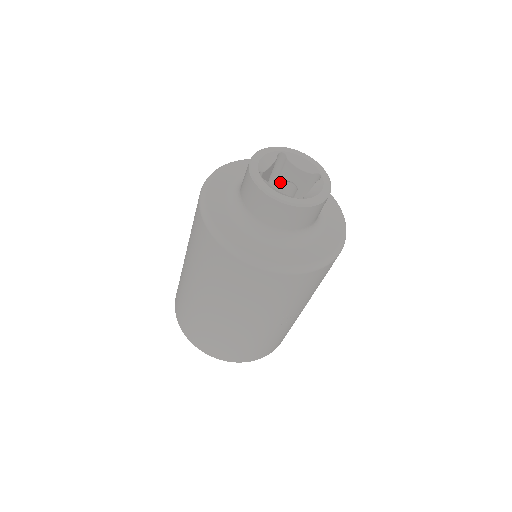
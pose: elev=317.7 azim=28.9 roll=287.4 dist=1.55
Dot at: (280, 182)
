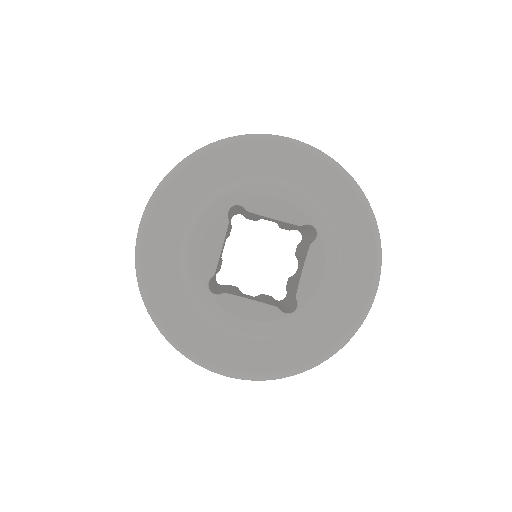
Dot at: (250, 217)
